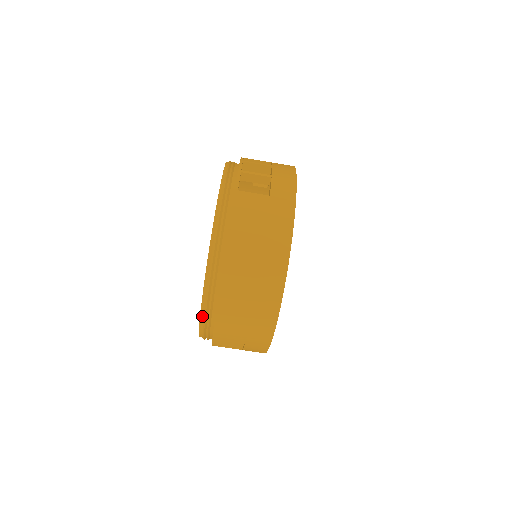
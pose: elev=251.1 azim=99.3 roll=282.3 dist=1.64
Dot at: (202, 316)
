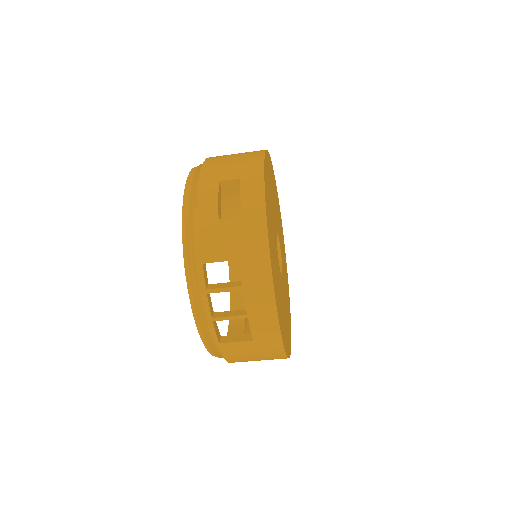
Dot at: (229, 334)
